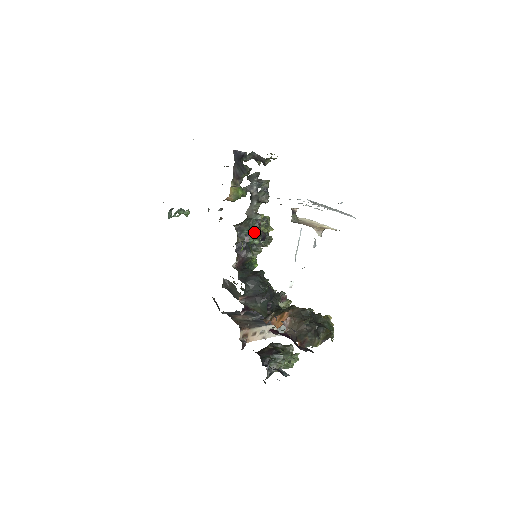
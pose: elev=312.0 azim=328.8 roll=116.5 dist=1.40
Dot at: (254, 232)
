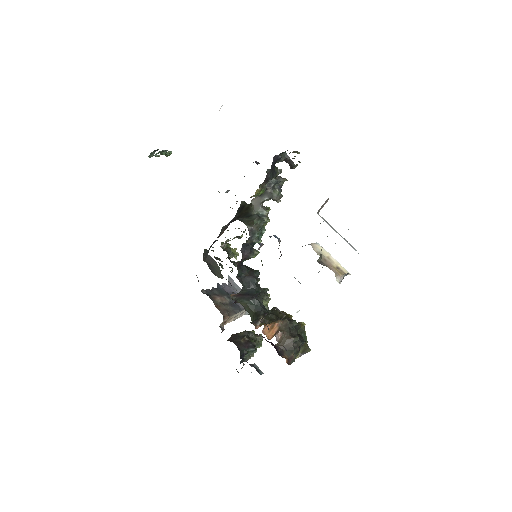
Dot at: (261, 233)
